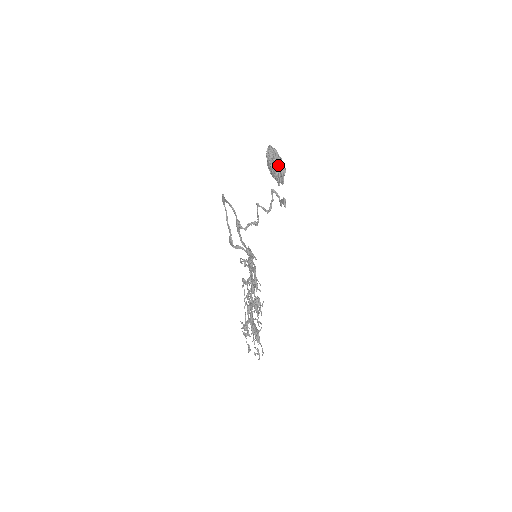
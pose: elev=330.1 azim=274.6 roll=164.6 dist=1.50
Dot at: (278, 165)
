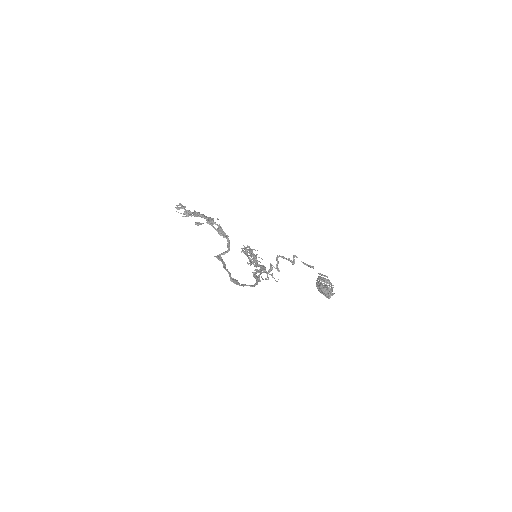
Dot at: occluded
